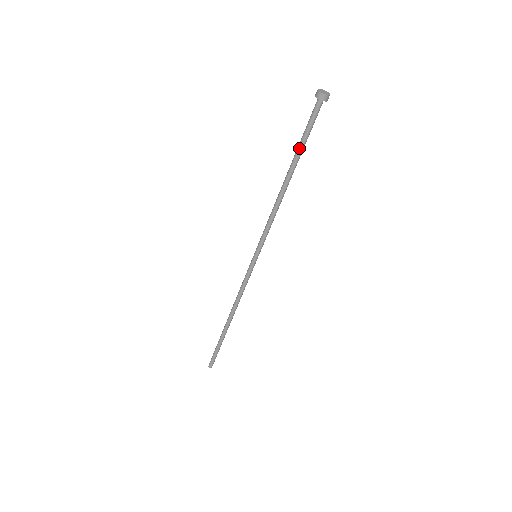
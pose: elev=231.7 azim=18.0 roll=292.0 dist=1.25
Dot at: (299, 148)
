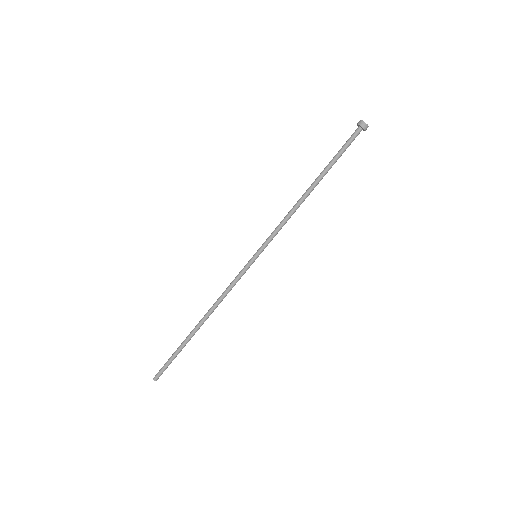
Dot at: (333, 164)
